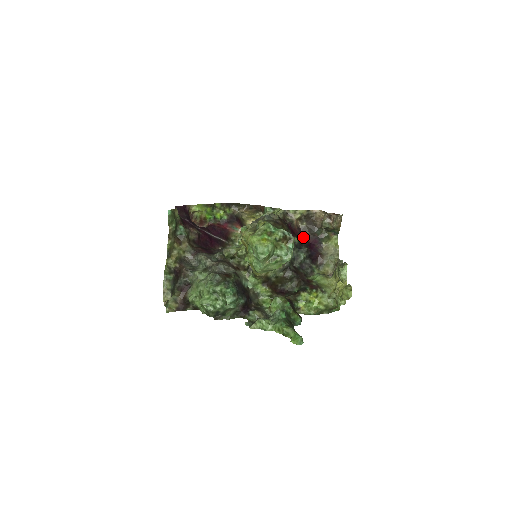
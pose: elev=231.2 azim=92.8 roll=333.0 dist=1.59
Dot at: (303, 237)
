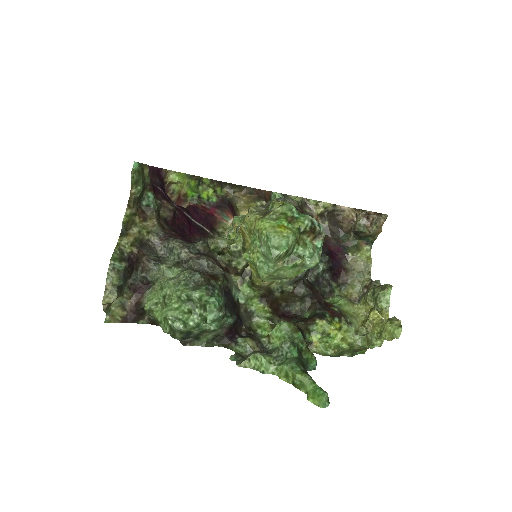
Dot at: occluded
